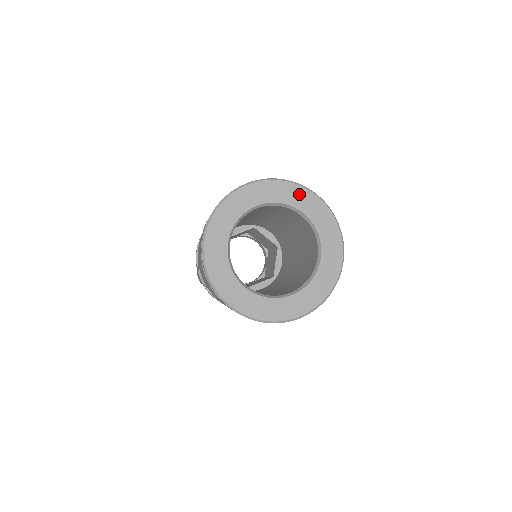
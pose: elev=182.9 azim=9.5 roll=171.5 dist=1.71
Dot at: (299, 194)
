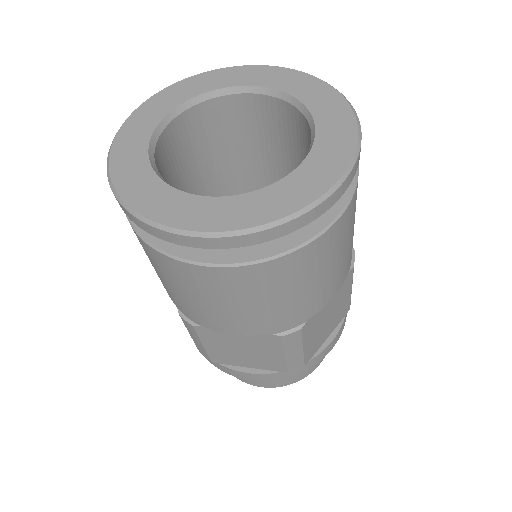
Dot at: (226, 75)
